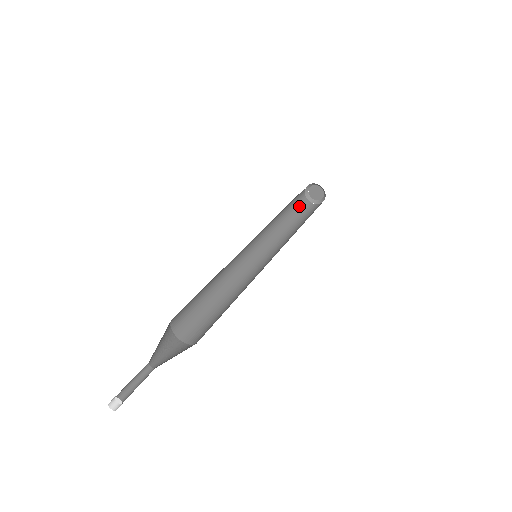
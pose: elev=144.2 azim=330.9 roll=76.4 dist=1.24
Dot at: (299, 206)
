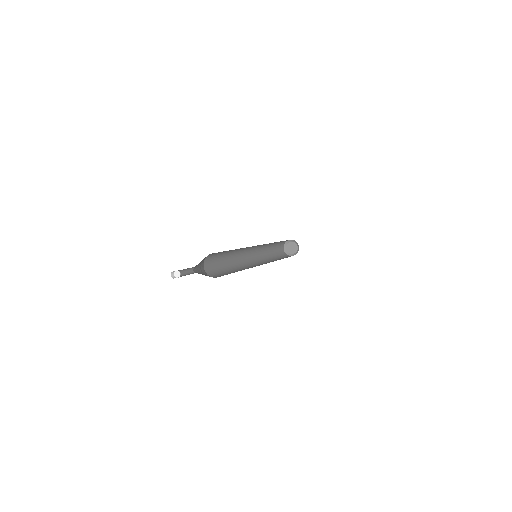
Dot at: (280, 254)
